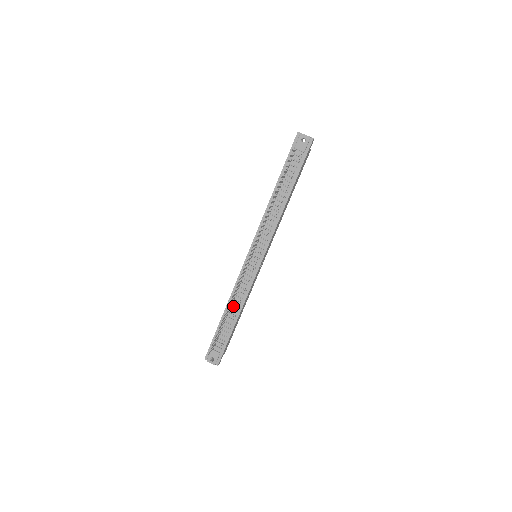
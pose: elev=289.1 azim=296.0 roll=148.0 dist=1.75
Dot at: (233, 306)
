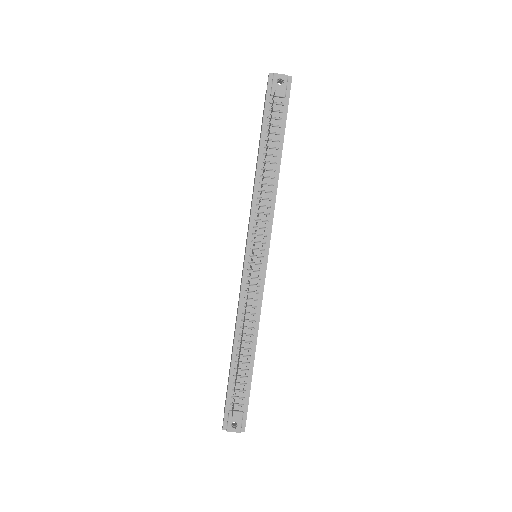
Dot at: (244, 336)
